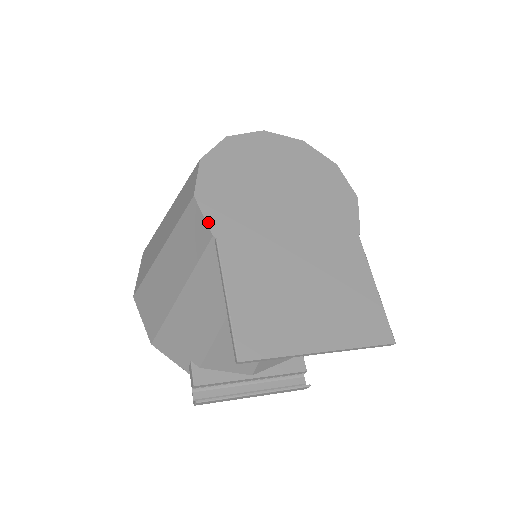
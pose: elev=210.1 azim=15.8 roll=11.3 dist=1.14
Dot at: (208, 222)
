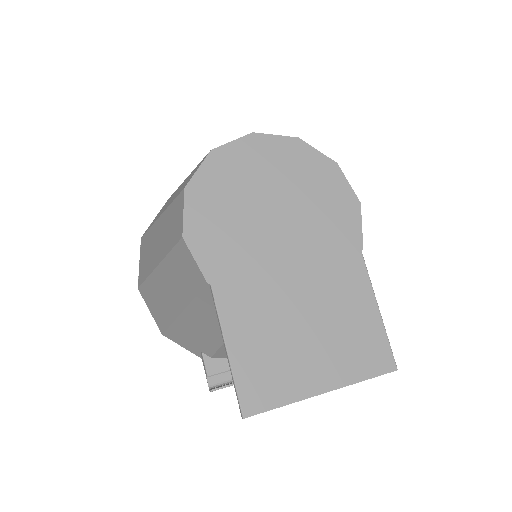
Dot at: (201, 267)
